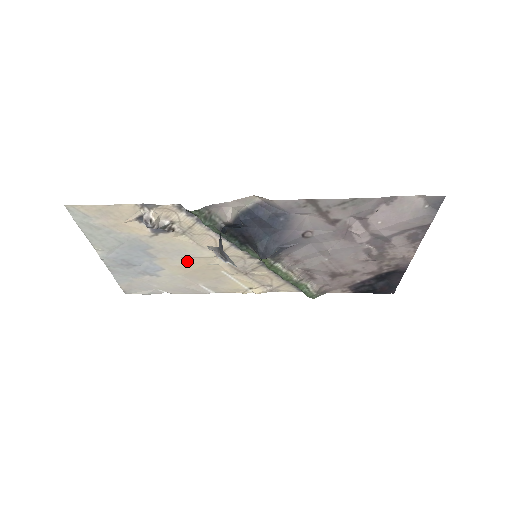
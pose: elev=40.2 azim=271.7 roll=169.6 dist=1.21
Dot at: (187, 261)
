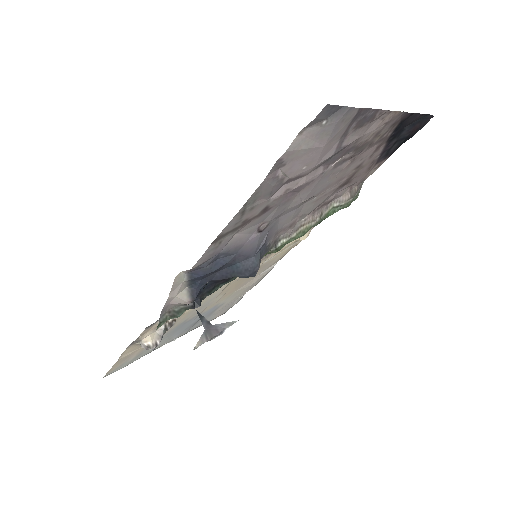
Dot at: (221, 295)
